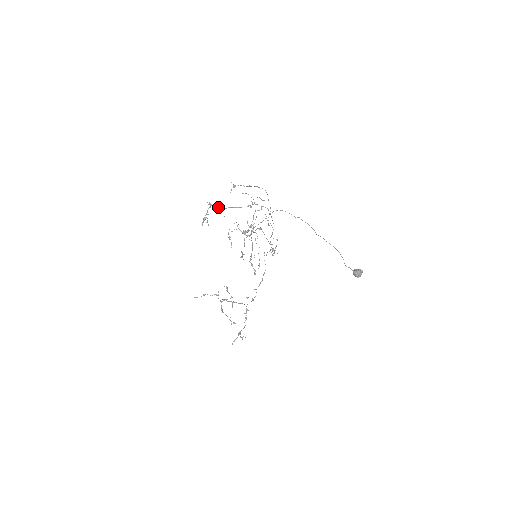
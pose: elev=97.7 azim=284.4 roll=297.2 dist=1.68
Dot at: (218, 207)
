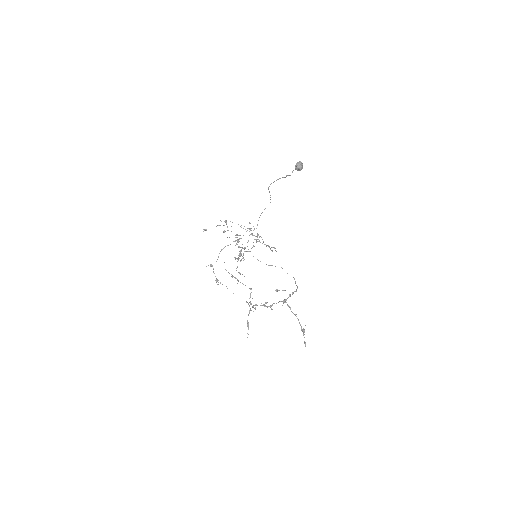
Dot at: (216, 261)
